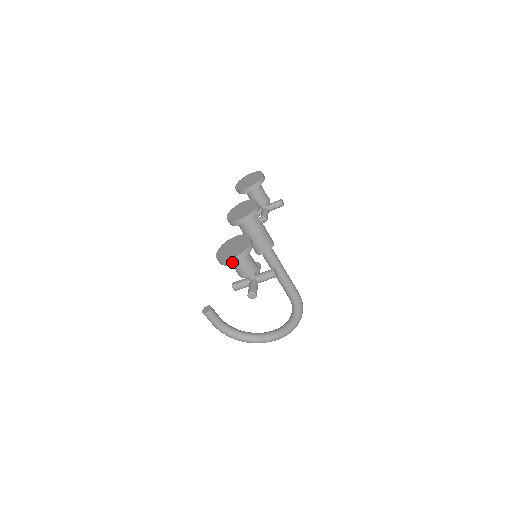
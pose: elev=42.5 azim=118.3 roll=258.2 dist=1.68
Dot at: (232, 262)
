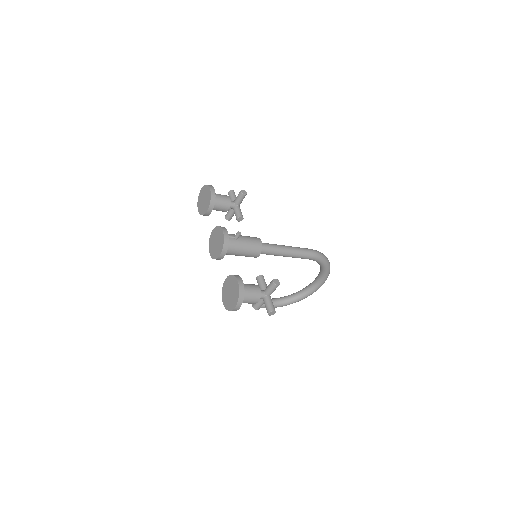
Dot at: (237, 308)
